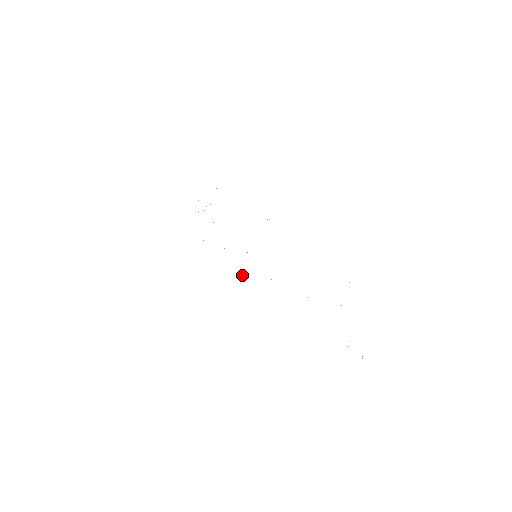
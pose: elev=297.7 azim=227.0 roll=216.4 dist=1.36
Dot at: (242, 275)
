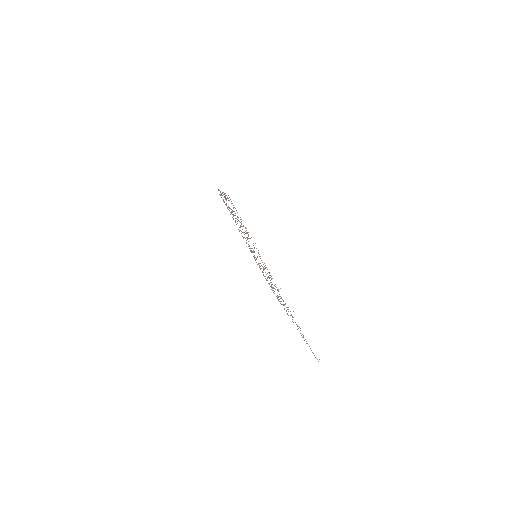
Dot at: occluded
